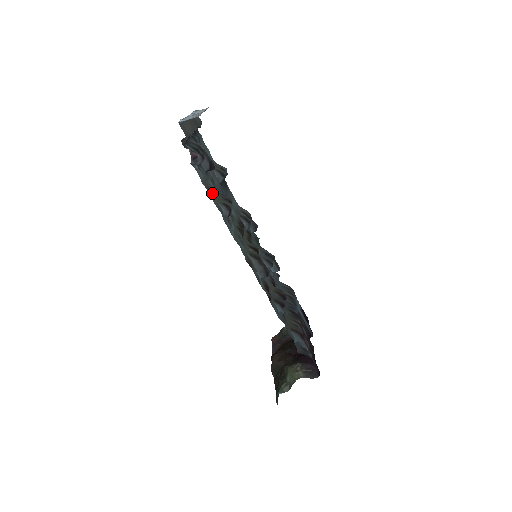
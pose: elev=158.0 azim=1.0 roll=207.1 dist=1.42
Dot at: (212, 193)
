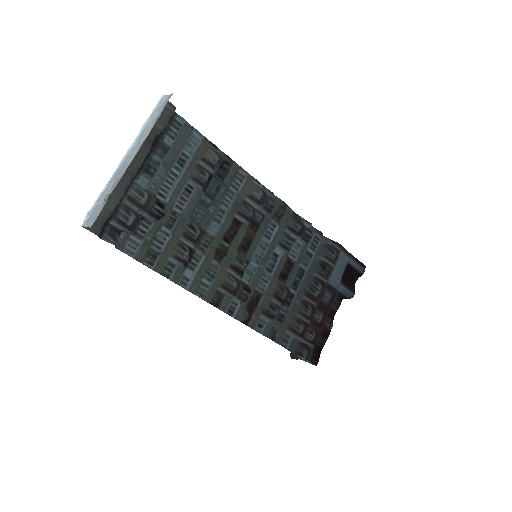
Dot at: (160, 249)
